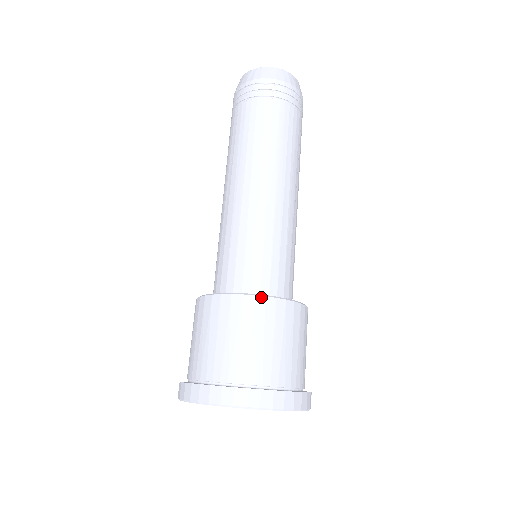
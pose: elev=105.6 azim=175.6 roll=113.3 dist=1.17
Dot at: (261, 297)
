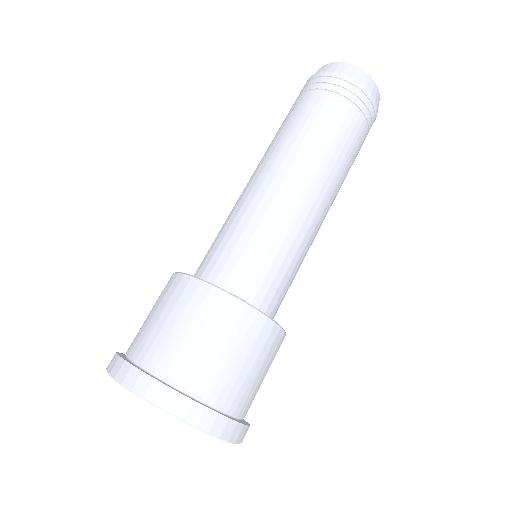
Dot at: (181, 275)
